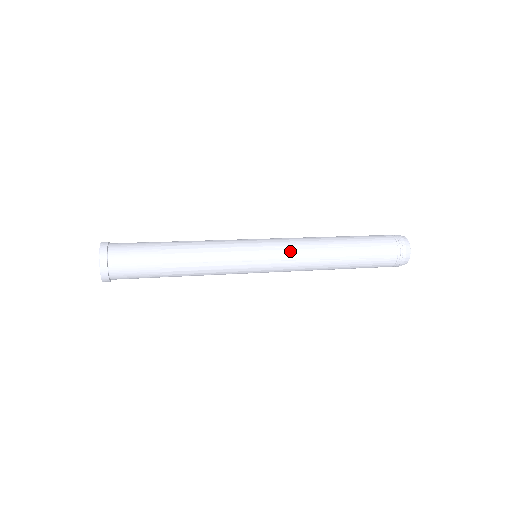
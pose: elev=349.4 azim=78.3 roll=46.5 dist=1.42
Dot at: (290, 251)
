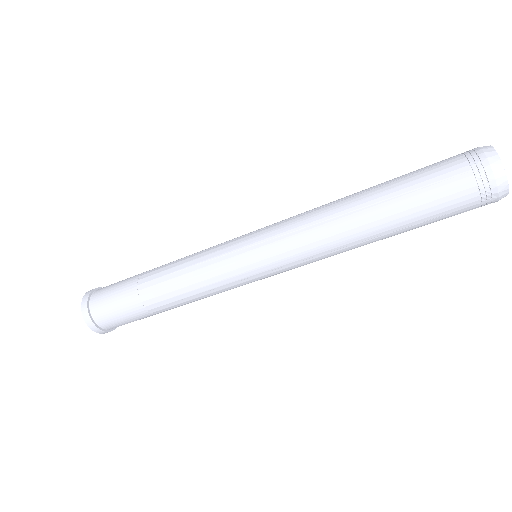
Dot at: (285, 223)
